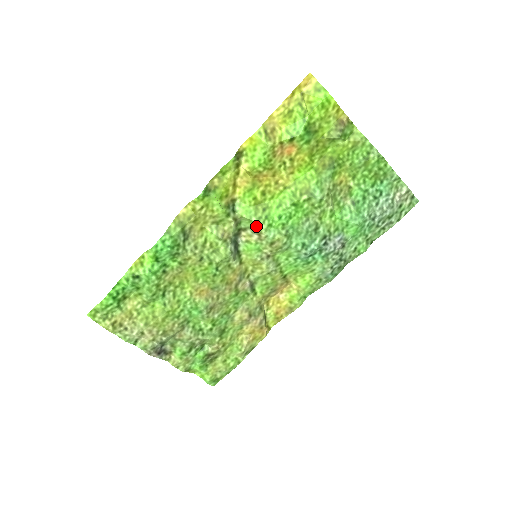
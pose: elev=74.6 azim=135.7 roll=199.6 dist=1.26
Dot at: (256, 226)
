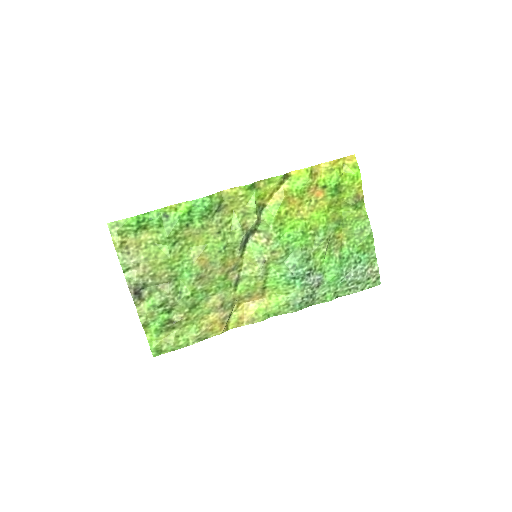
Dot at: (270, 232)
